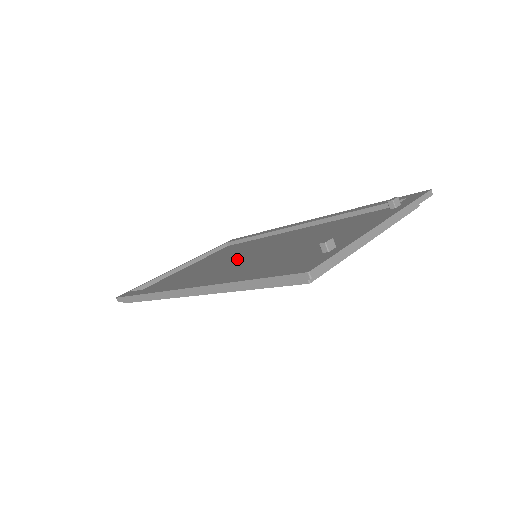
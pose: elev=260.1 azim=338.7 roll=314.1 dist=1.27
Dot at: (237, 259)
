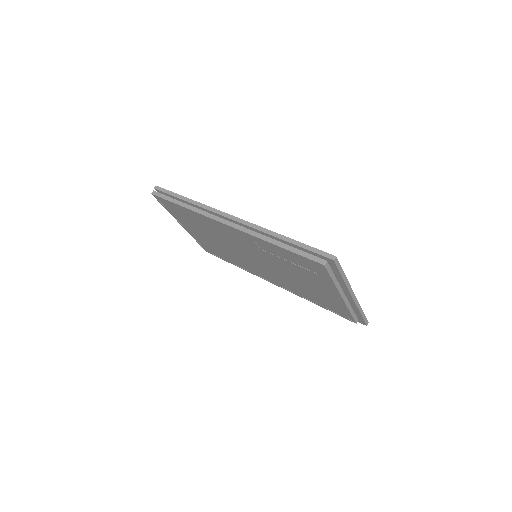
Dot at: occluded
